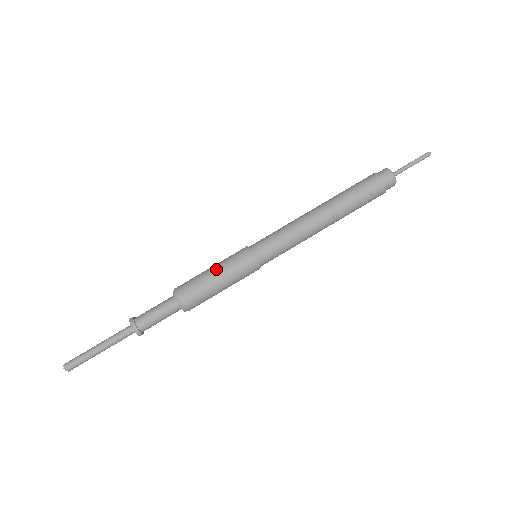
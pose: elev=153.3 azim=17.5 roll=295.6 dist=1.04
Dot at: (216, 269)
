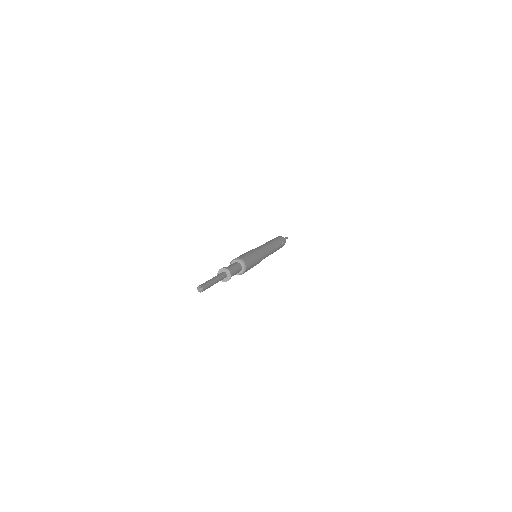
Dot at: (249, 253)
